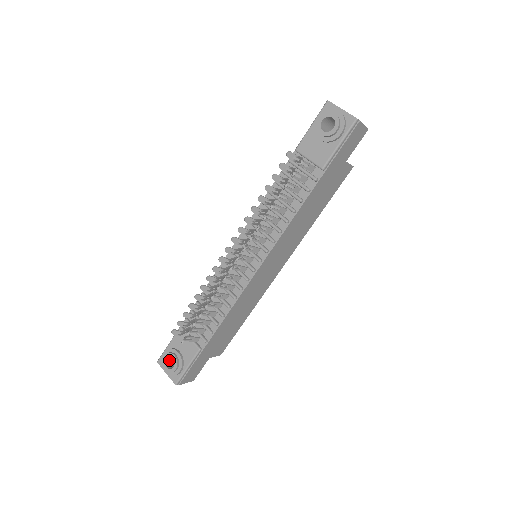
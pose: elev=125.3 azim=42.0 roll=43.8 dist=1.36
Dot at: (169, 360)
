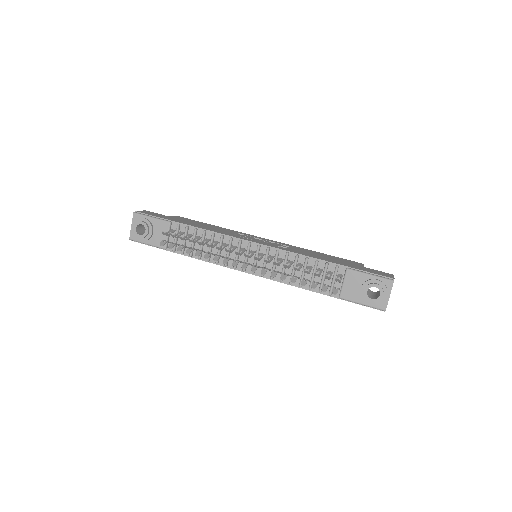
Dot at: occluded
